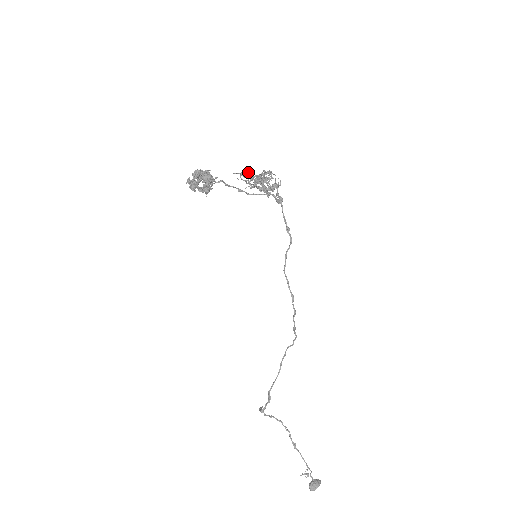
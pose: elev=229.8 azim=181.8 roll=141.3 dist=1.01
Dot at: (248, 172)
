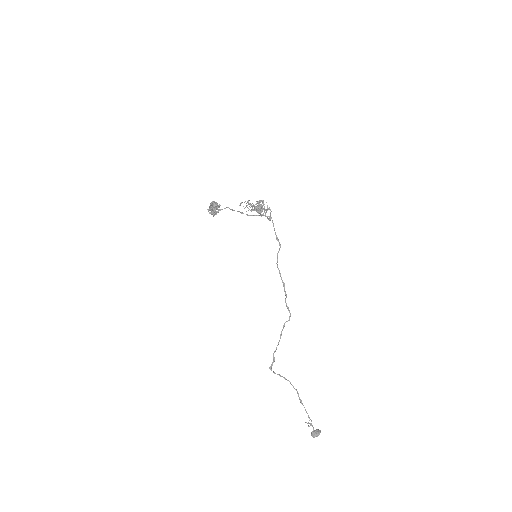
Dot at: (247, 201)
